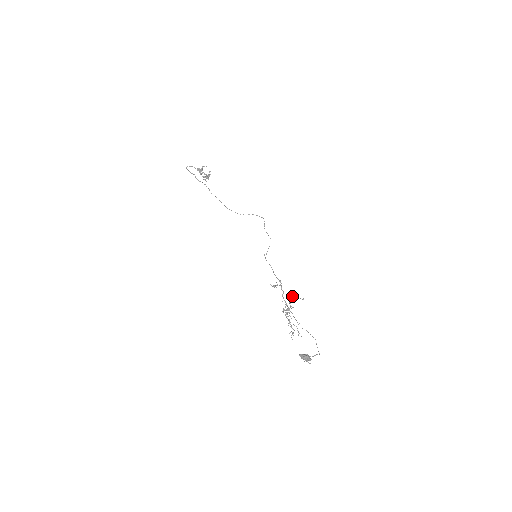
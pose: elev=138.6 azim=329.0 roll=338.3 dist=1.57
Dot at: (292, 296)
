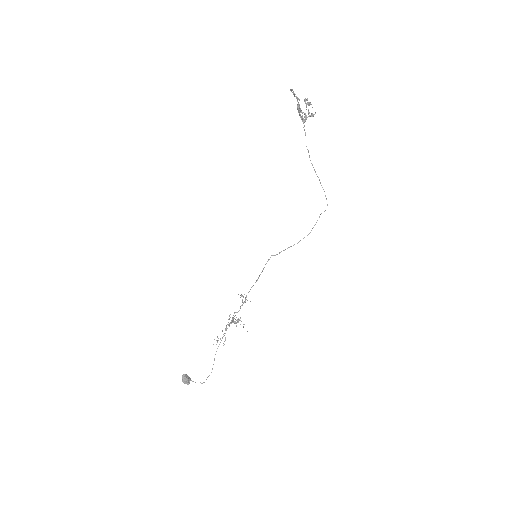
Dot at: occluded
